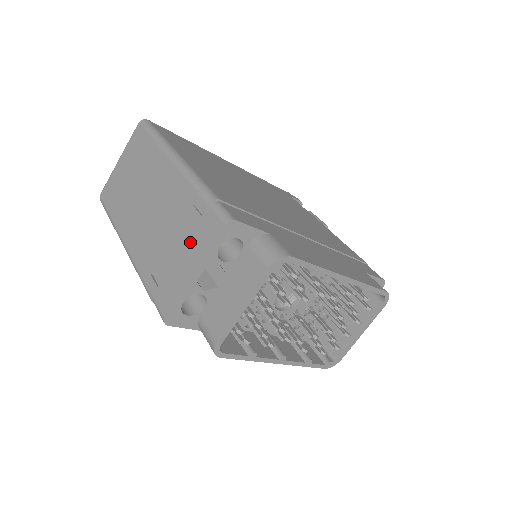
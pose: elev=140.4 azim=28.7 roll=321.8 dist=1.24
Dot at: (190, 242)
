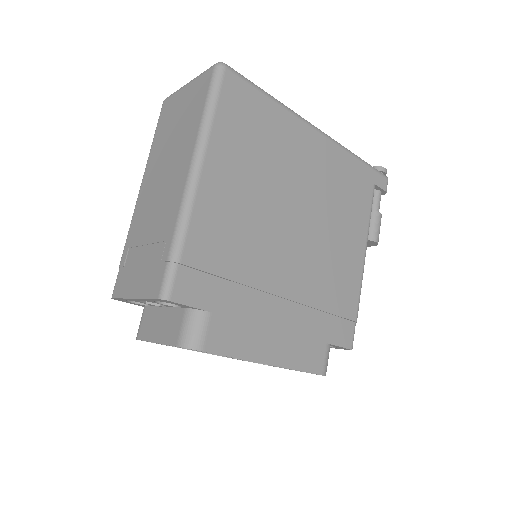
Dot at: (146, 270)
